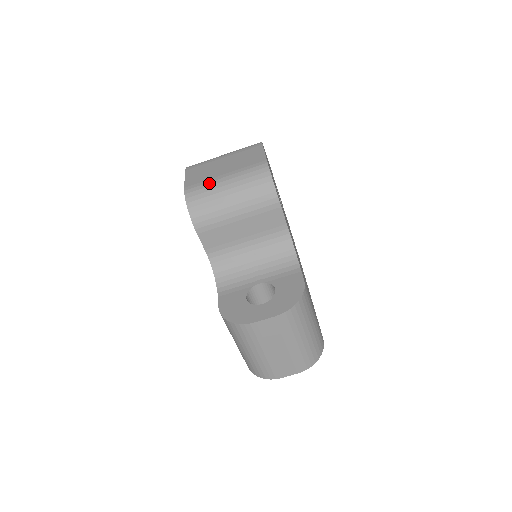
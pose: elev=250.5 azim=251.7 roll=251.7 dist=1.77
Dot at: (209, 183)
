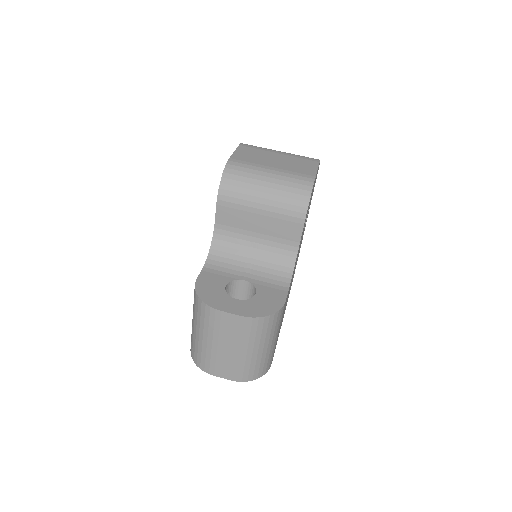
Dot at: (253, 167)
